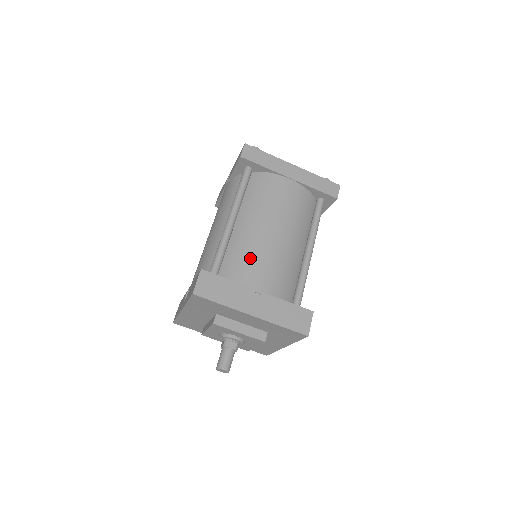
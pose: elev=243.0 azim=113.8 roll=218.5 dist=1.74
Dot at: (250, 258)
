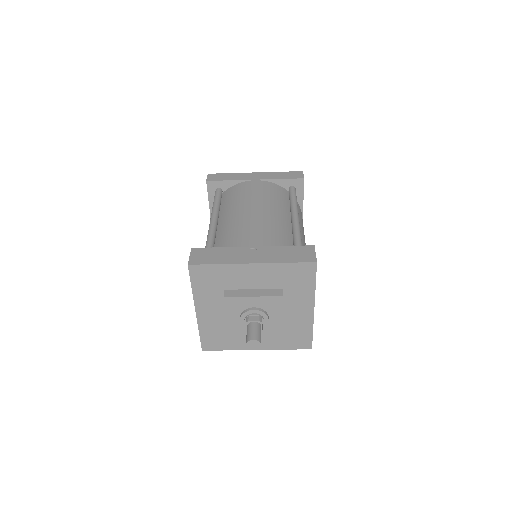
Dot at: (237, 232)
